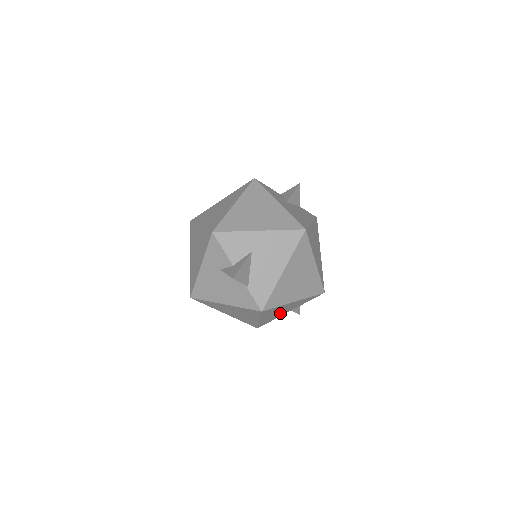
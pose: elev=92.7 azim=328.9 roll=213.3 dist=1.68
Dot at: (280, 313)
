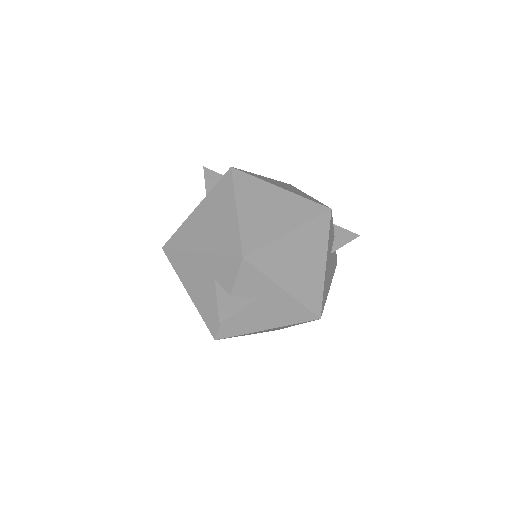
Dot at: occluded
